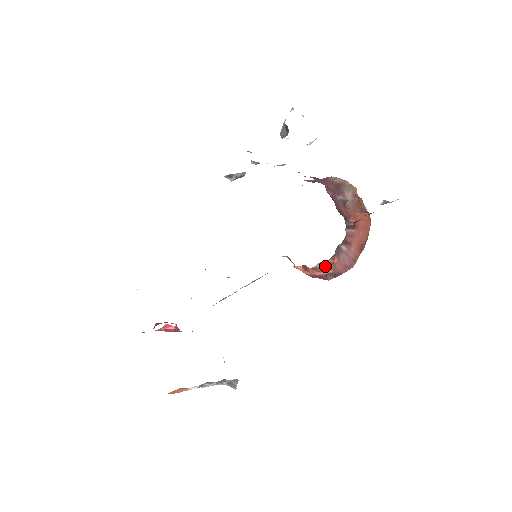
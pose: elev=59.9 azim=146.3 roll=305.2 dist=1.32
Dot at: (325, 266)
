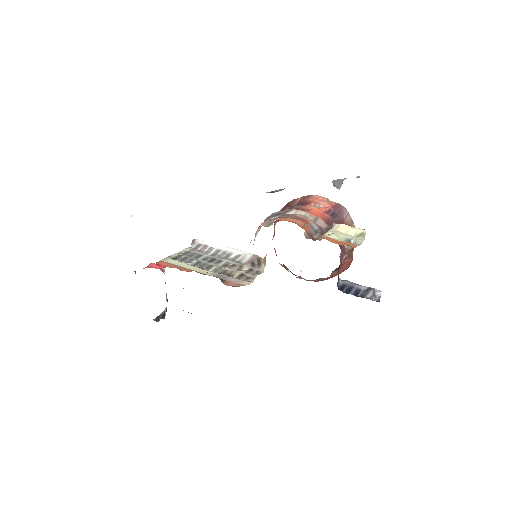
Dot at: (300, 277)
